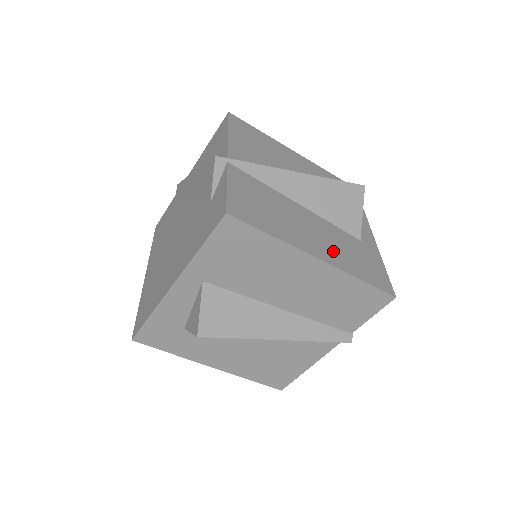
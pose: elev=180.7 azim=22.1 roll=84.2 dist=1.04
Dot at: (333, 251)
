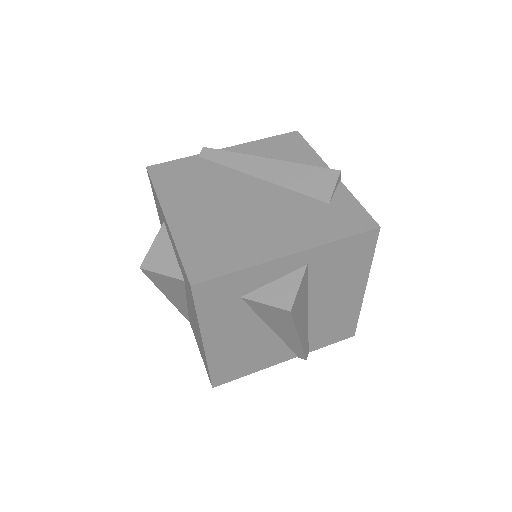
Dot at: occluded
